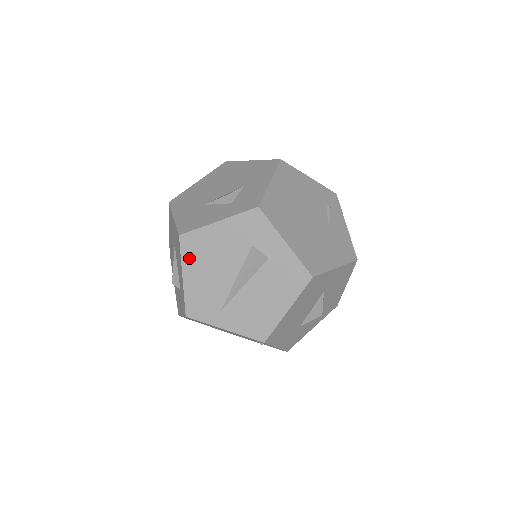
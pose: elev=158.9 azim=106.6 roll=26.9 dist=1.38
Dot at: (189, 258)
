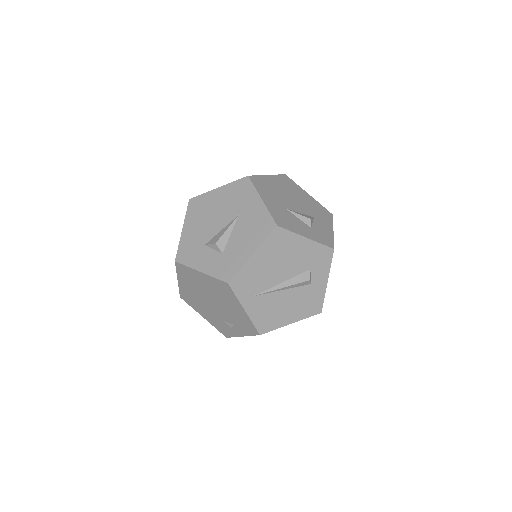
Dot at: (269, 246)
